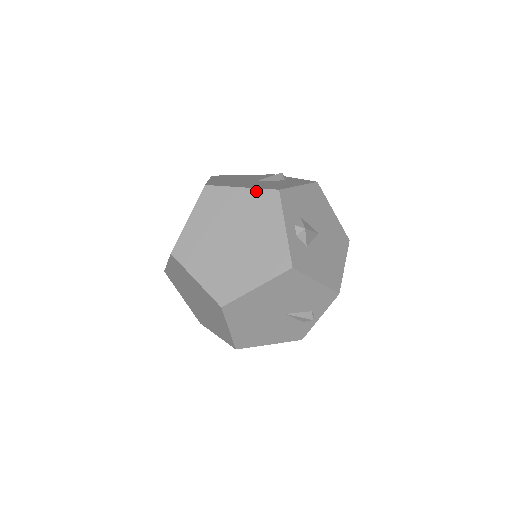
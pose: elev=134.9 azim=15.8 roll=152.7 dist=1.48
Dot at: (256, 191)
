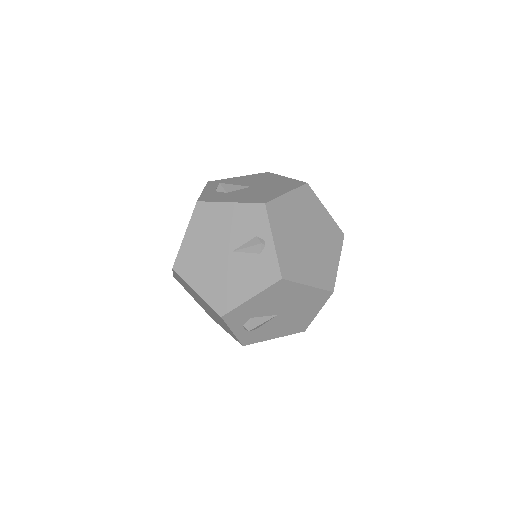
Dot at: occluded
